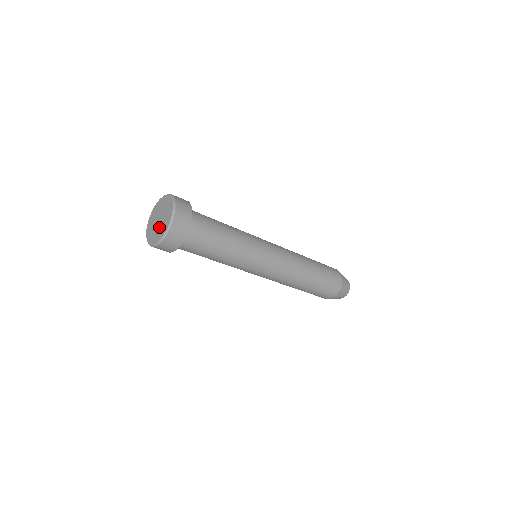
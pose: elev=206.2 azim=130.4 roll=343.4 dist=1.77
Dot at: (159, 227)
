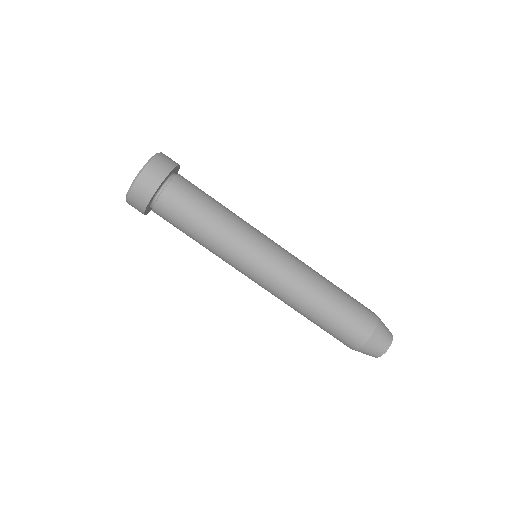
Dot at: occluded
